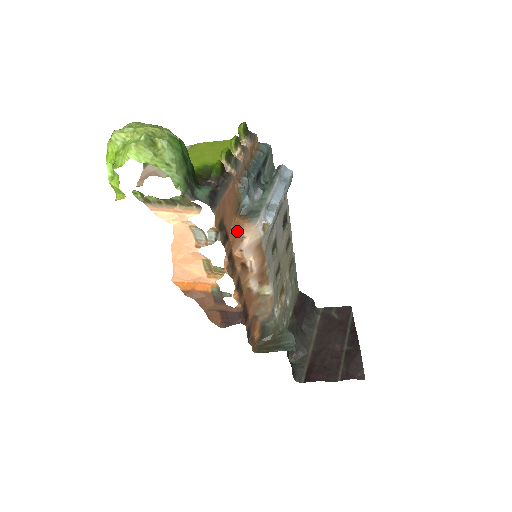
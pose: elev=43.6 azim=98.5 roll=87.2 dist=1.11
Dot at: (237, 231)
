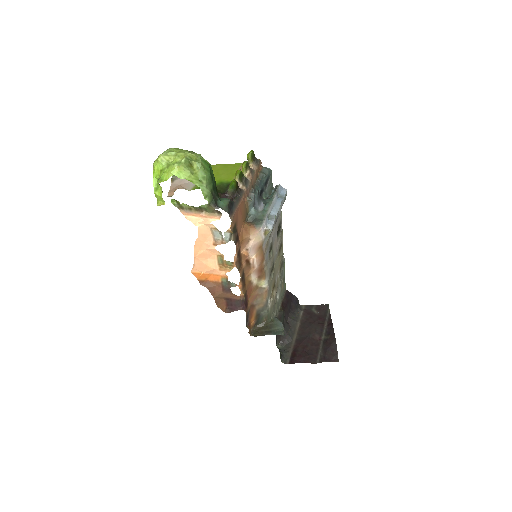
Dot at: (245, 234)
